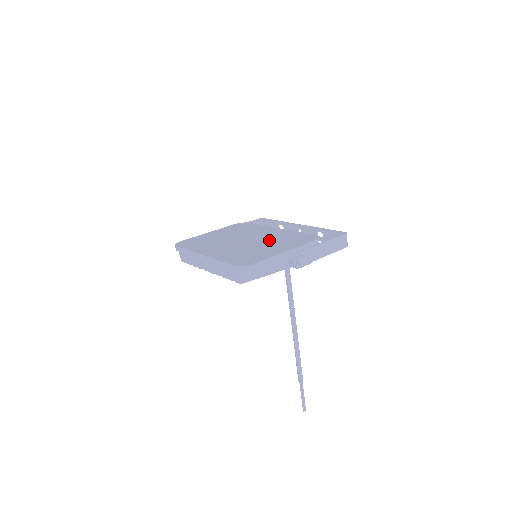
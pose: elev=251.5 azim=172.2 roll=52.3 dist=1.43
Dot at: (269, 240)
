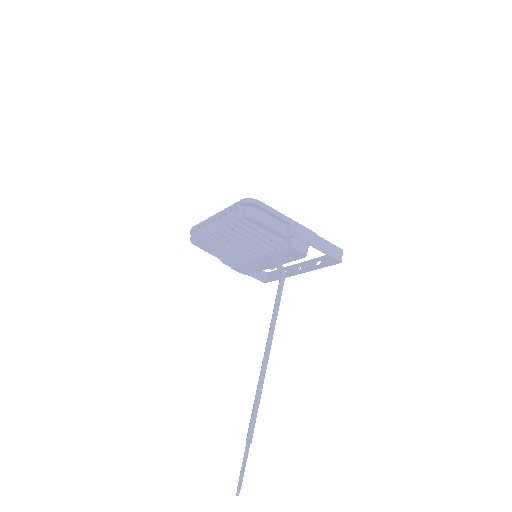
Dot at: occluded
